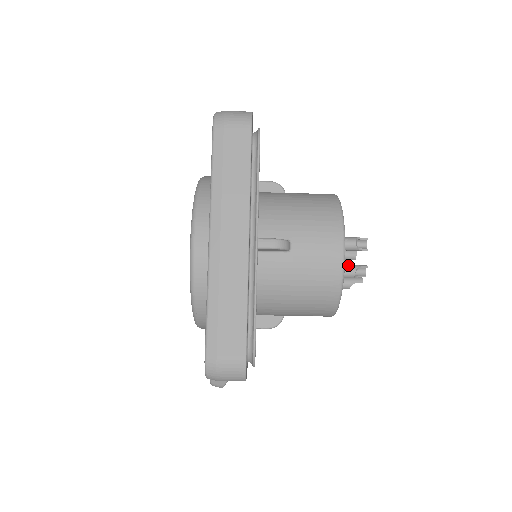
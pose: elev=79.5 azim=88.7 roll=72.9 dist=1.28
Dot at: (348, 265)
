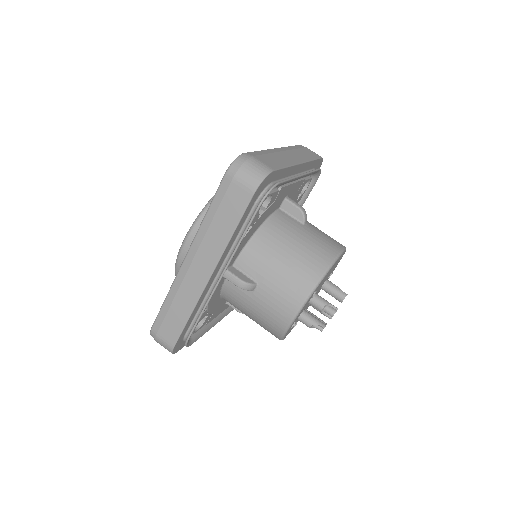
Dot at: (310, 317)
